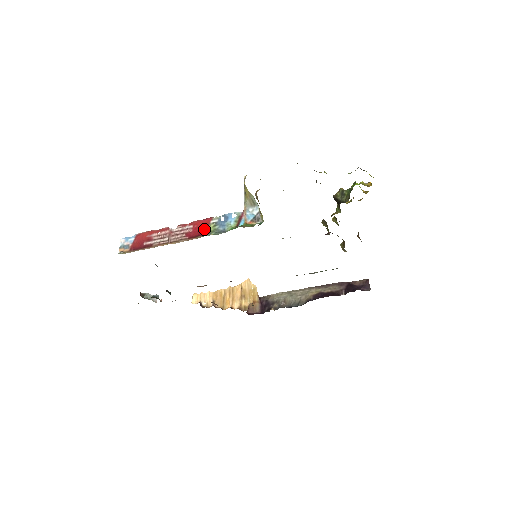
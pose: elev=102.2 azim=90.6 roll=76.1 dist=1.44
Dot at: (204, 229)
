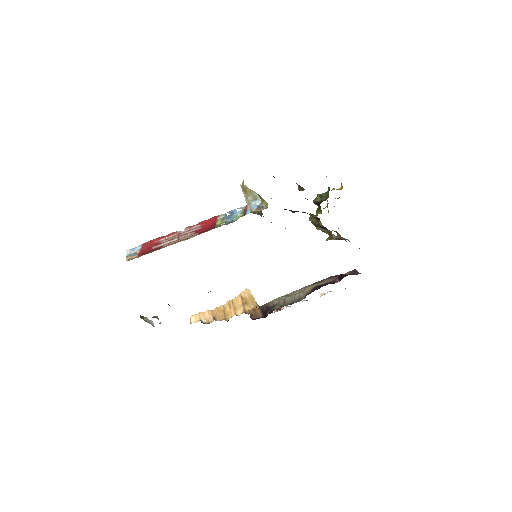
Dot at: (213, 224)
